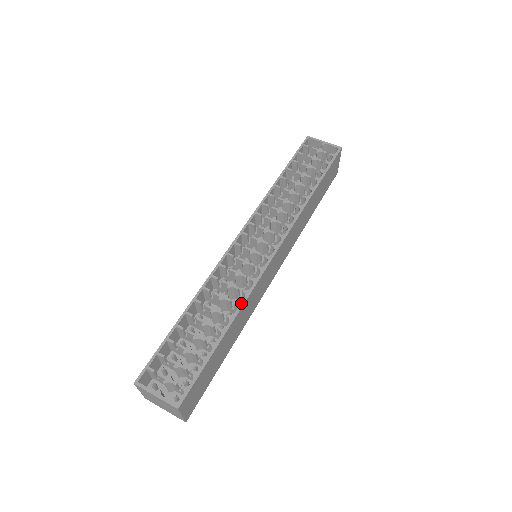
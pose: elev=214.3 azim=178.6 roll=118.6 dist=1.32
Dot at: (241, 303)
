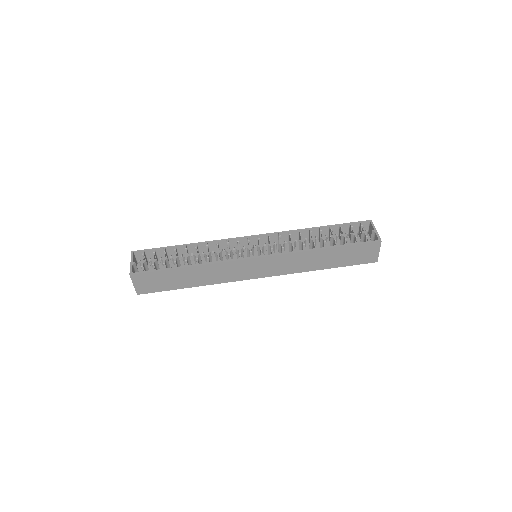
Dot at: (210, 262)
